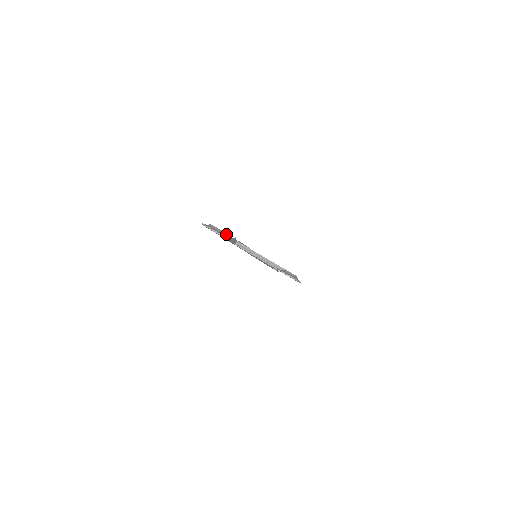
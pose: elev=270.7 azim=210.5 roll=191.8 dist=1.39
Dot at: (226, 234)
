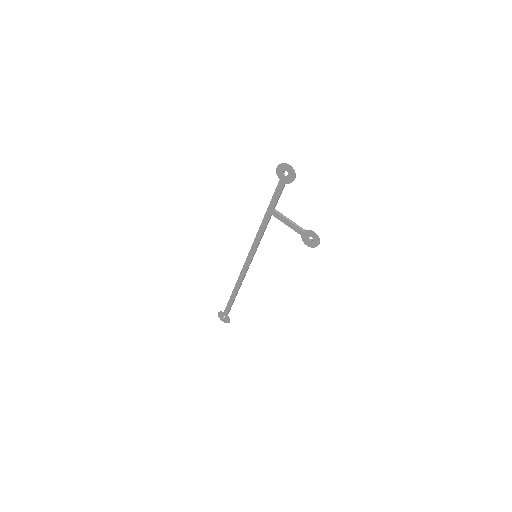
Dot at: occluded
